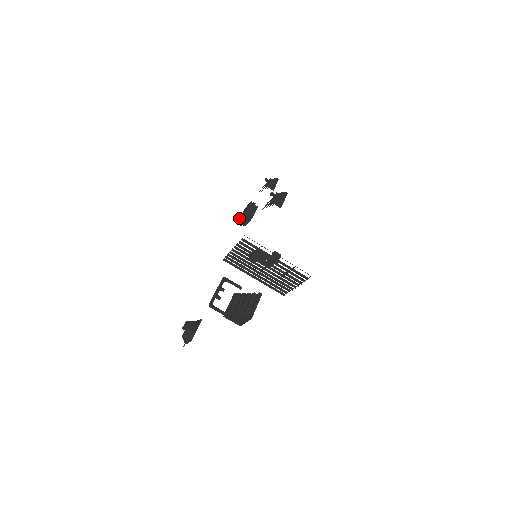
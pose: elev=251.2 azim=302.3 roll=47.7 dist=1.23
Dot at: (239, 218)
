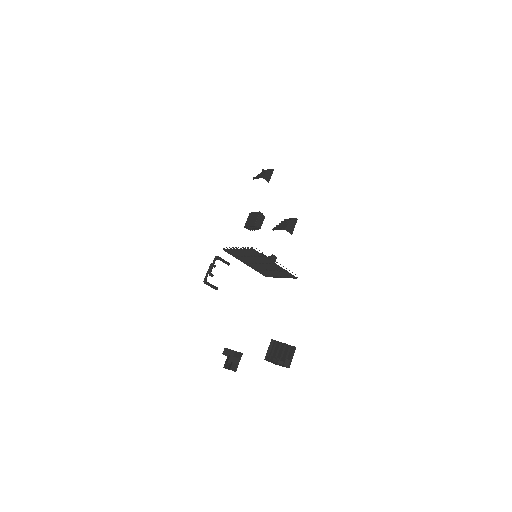
Dot at: (246, 222)
